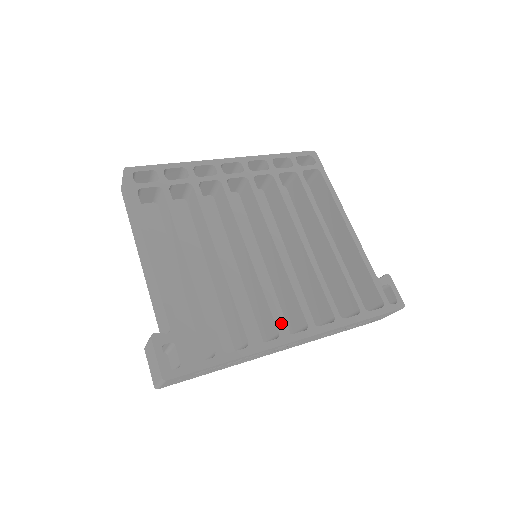
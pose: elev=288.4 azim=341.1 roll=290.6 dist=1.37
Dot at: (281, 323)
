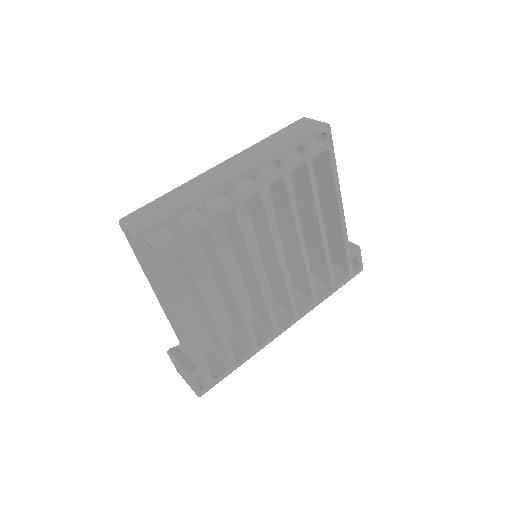
Dot at: (276, 323)
